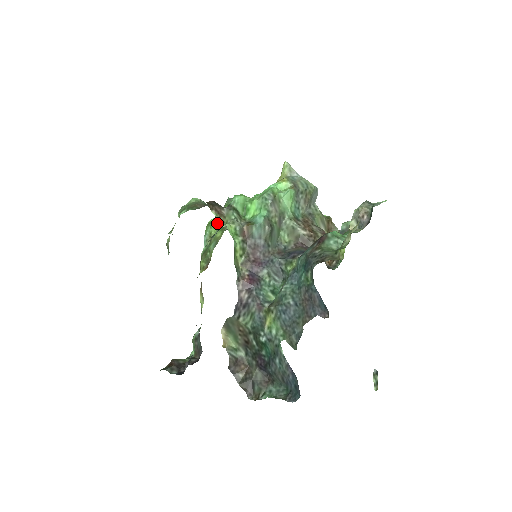
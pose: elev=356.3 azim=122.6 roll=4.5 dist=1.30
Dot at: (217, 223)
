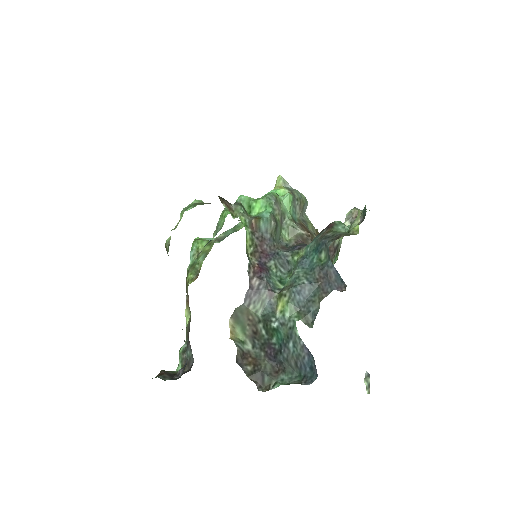
Dot at: (204, 239)
